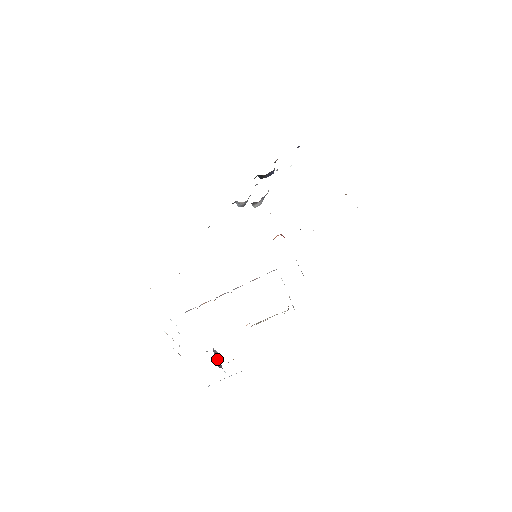
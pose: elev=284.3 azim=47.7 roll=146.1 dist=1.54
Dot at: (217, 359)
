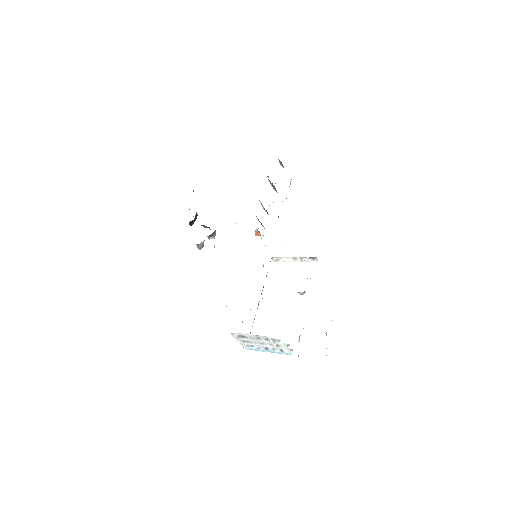
Dot at: occluded
